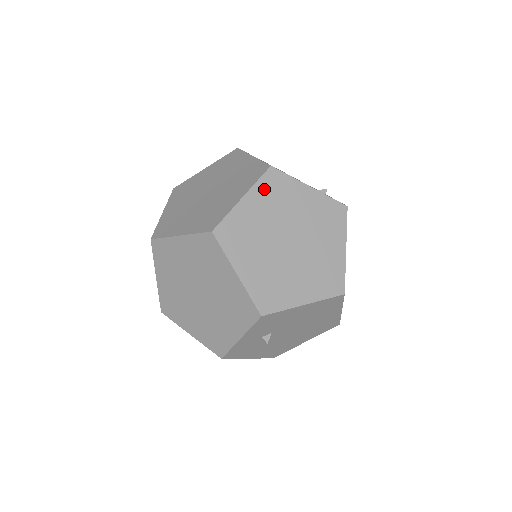
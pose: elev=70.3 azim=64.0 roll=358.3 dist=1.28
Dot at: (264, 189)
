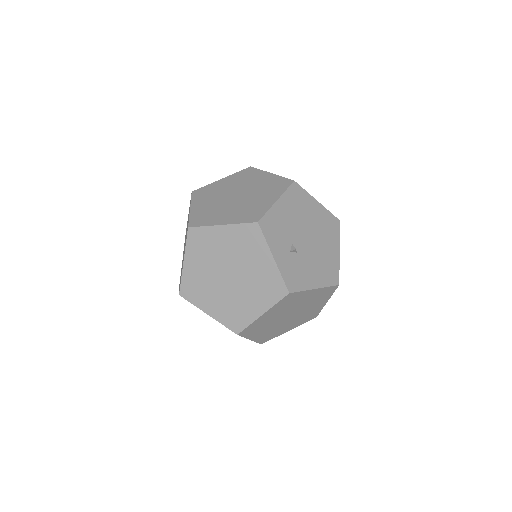
Dot at: (198, 198)
